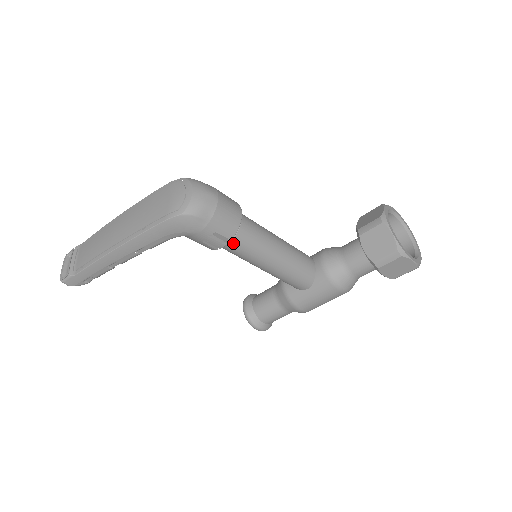
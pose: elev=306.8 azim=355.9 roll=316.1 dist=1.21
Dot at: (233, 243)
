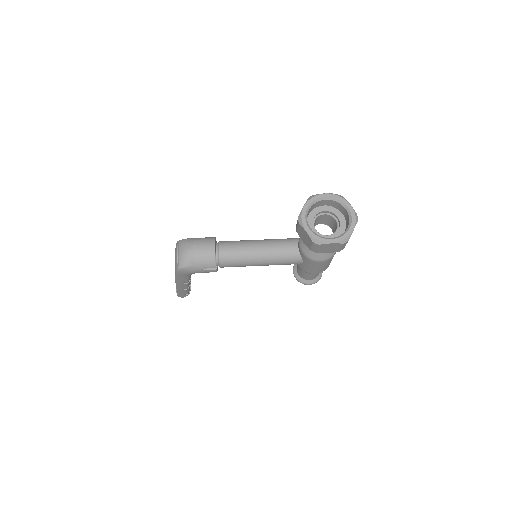
Dot at: (222, 266)
